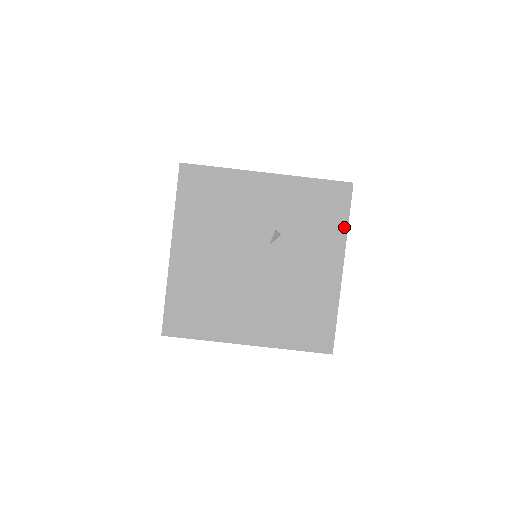
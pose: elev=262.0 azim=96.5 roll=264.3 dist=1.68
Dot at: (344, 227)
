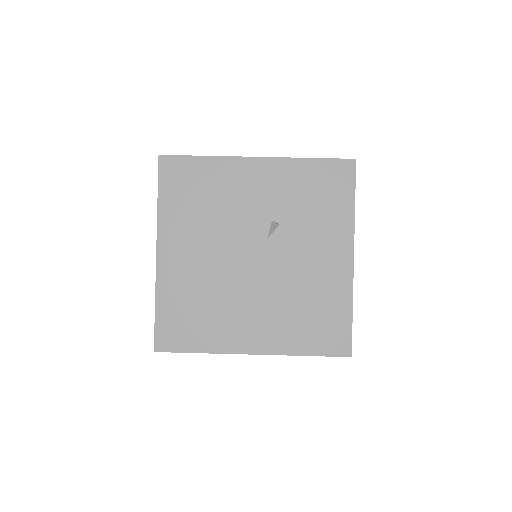
Dot at: (350, 210)
